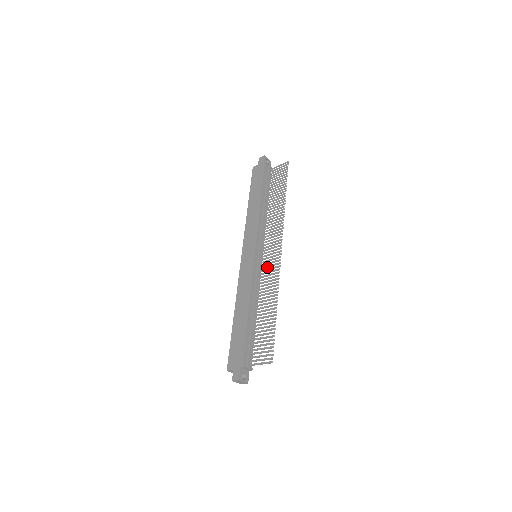
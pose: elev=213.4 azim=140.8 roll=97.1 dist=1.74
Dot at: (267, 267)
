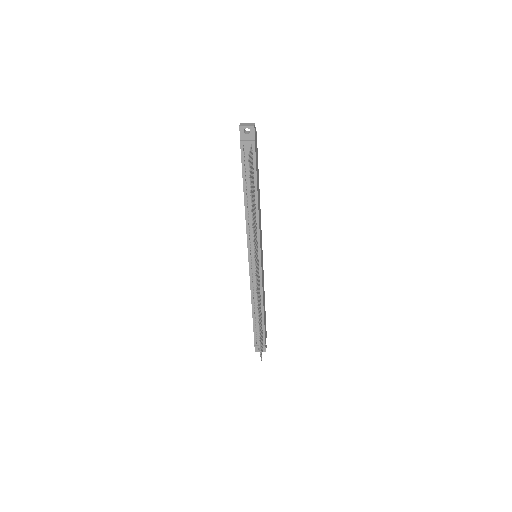
Dot at: (258, 278)
